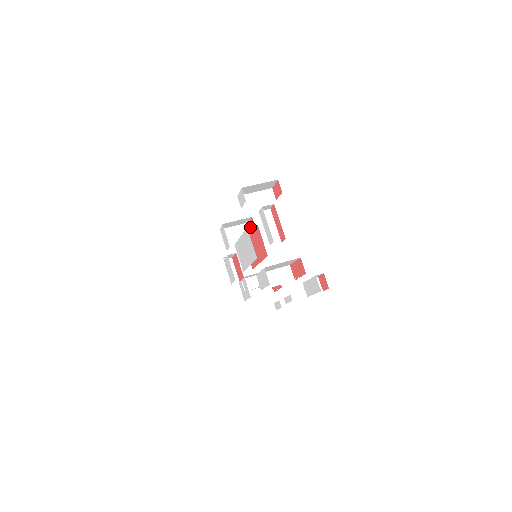
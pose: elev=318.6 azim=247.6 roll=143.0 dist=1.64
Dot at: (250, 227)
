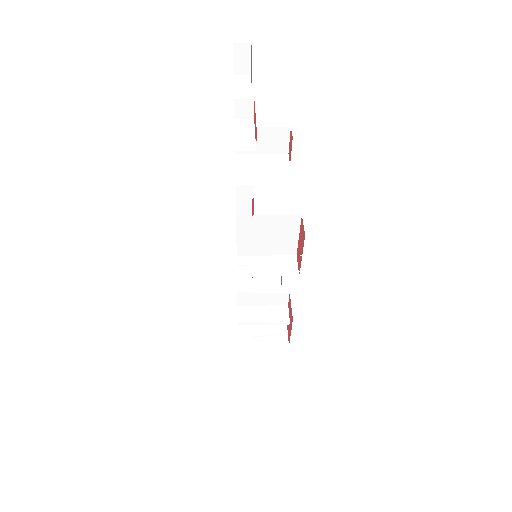
Dot at: (242, 189)
